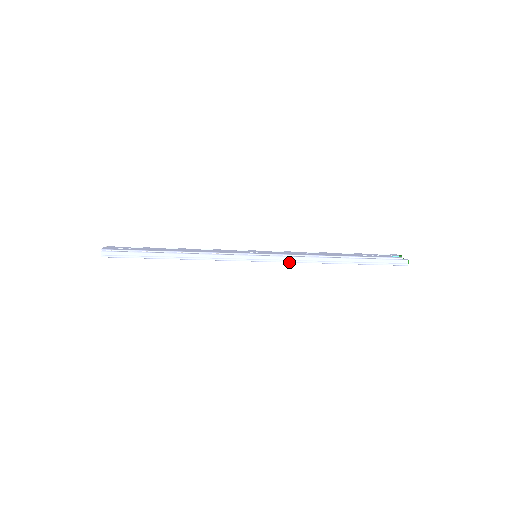
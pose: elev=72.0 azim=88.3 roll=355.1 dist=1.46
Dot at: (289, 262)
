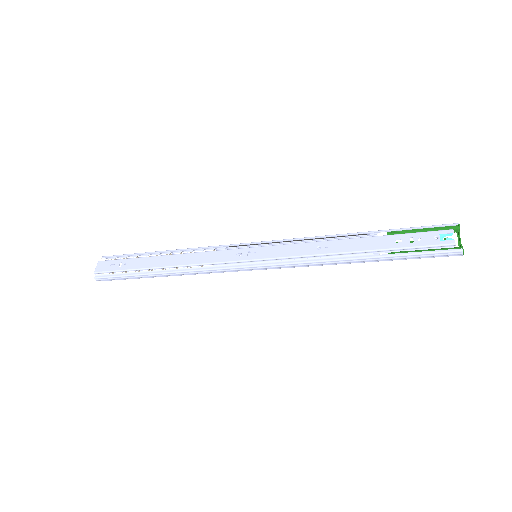
Dot at: occluded
